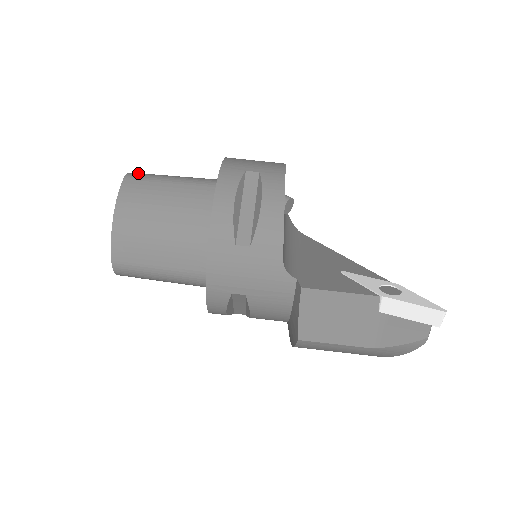
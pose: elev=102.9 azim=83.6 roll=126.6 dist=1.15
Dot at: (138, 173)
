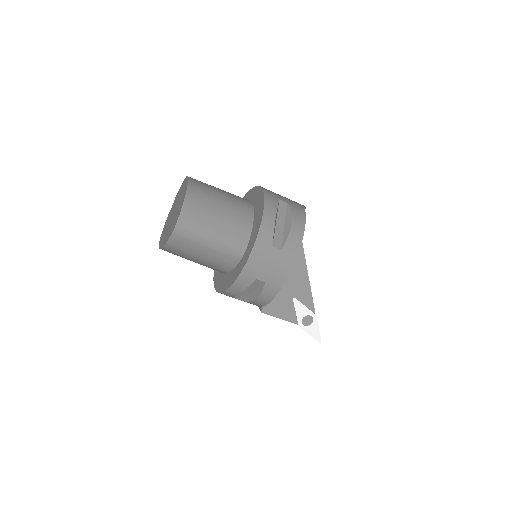
Dot at: (184, 226)
